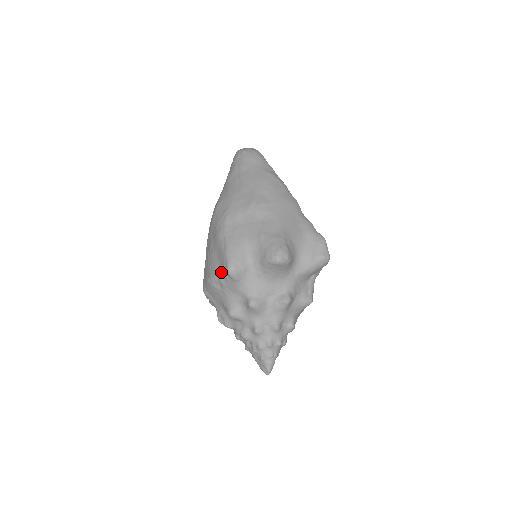
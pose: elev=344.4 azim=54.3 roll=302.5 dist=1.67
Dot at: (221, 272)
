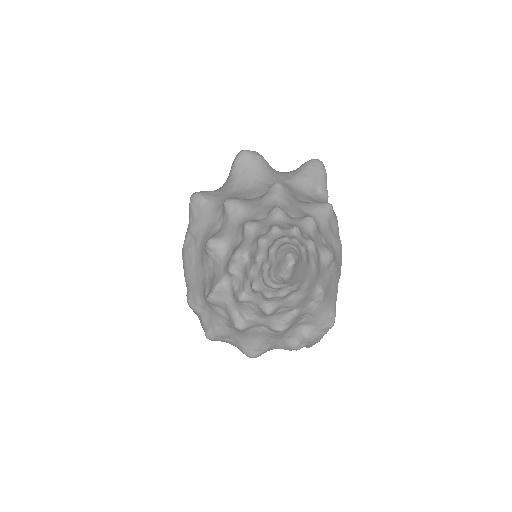
Dot at: (189, 220)
